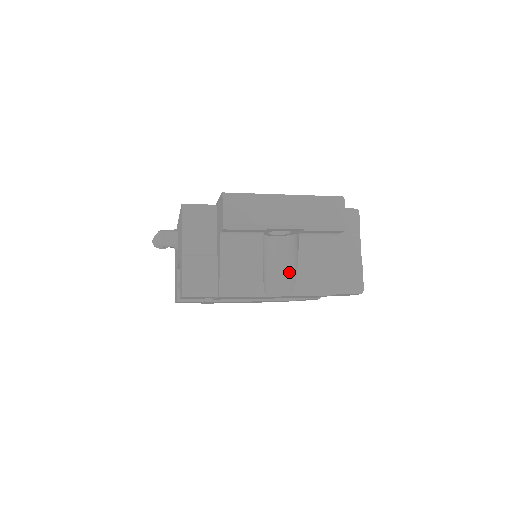
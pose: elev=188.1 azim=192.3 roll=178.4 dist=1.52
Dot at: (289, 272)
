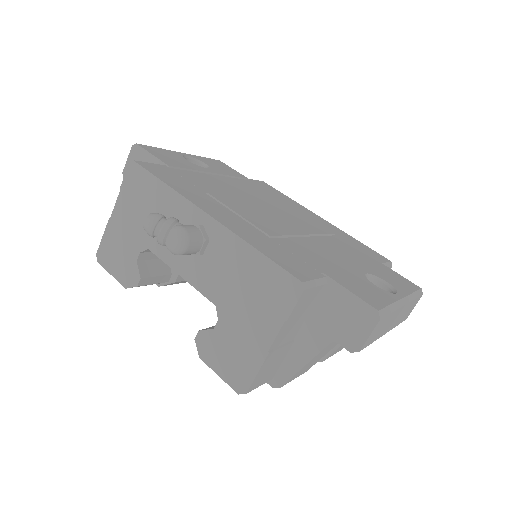
Dot at: occluded
